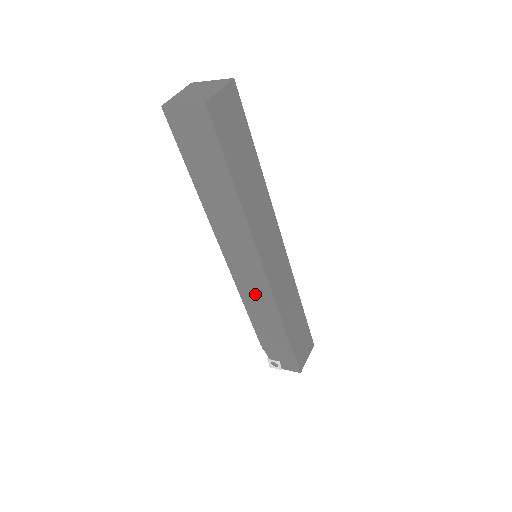
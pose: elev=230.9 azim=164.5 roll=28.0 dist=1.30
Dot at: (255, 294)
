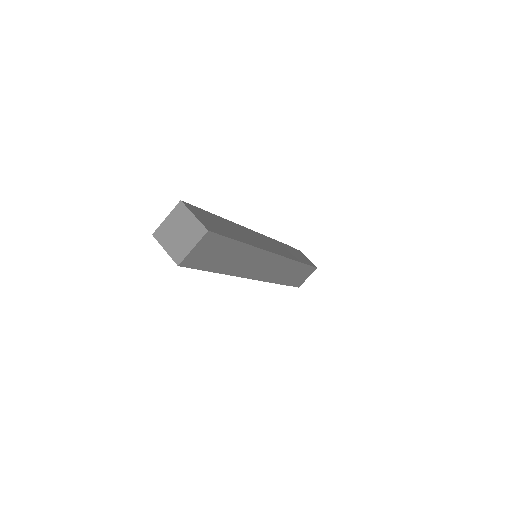
Dot at: occluded
